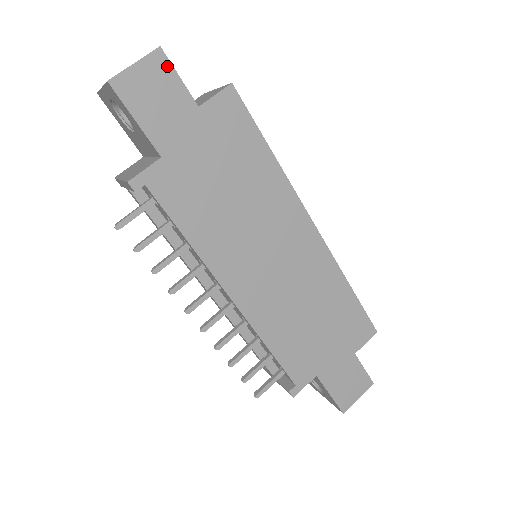
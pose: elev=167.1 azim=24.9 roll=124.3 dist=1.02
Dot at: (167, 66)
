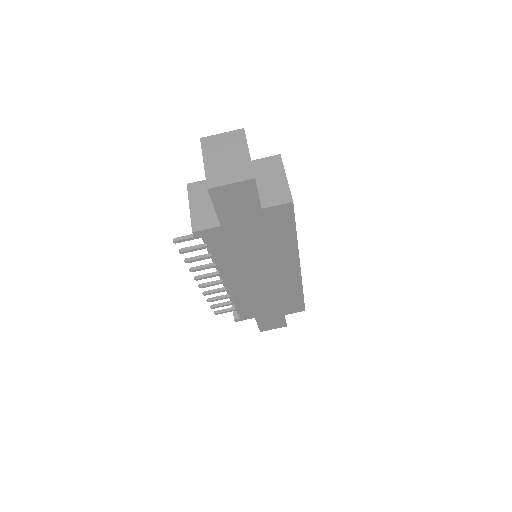
Dot at: (253, 188)
